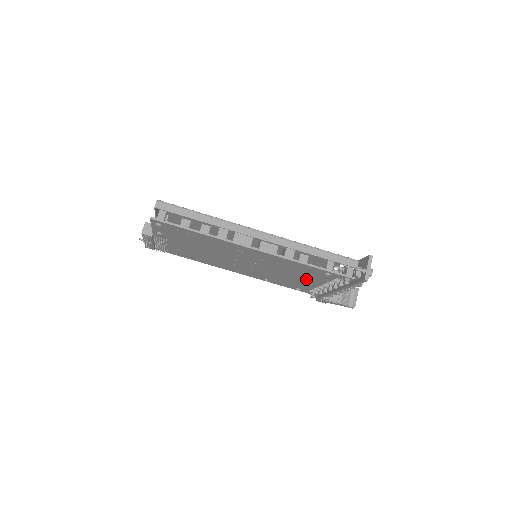
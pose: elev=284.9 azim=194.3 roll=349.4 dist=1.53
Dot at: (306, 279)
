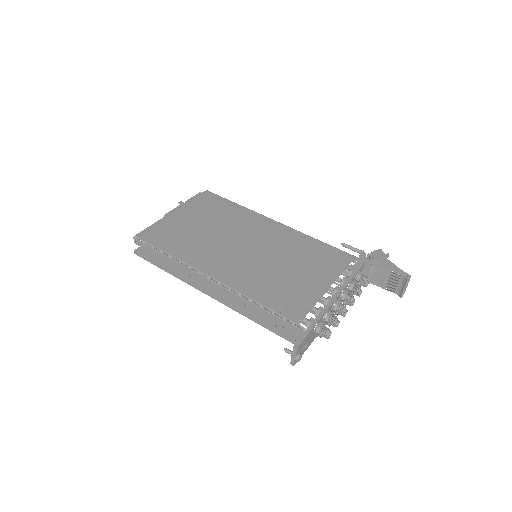
Dot at: occluded
